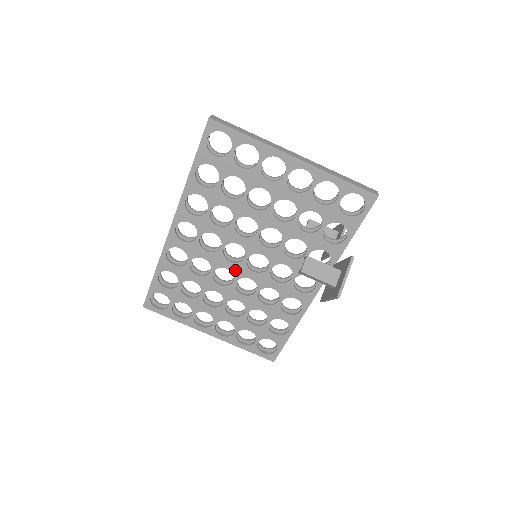
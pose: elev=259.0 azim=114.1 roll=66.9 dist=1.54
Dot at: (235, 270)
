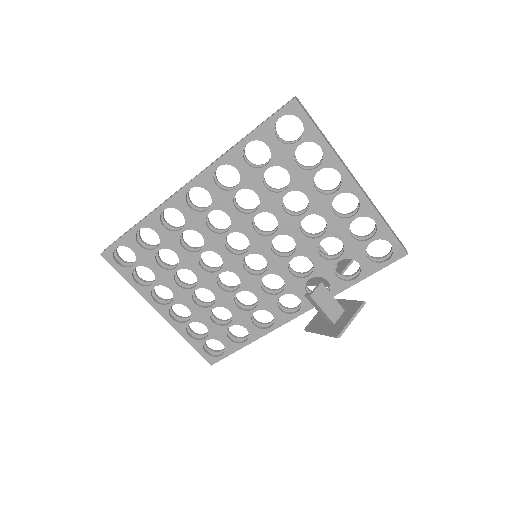
Dot at: (227, 260)
